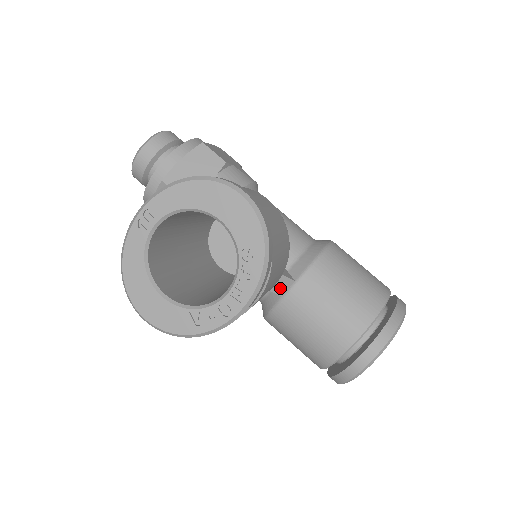
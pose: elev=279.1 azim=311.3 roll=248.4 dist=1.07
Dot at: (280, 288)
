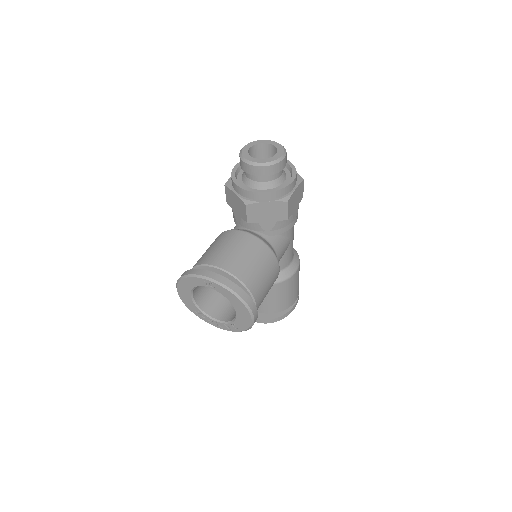
Dot at: occluded
